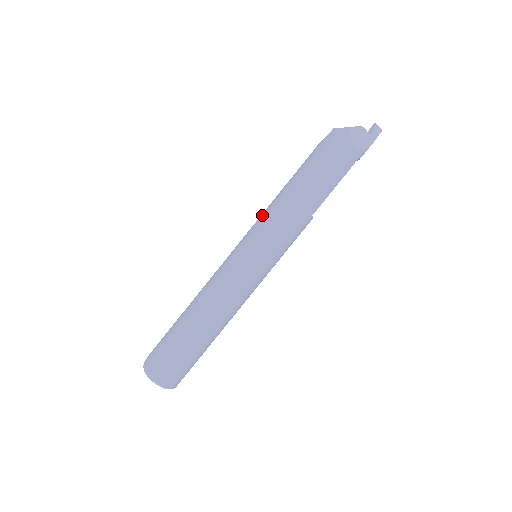
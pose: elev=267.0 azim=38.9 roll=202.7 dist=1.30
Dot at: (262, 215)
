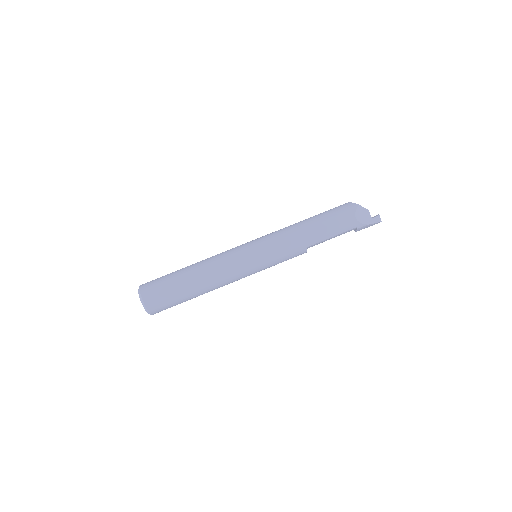
Dot at: occluded
